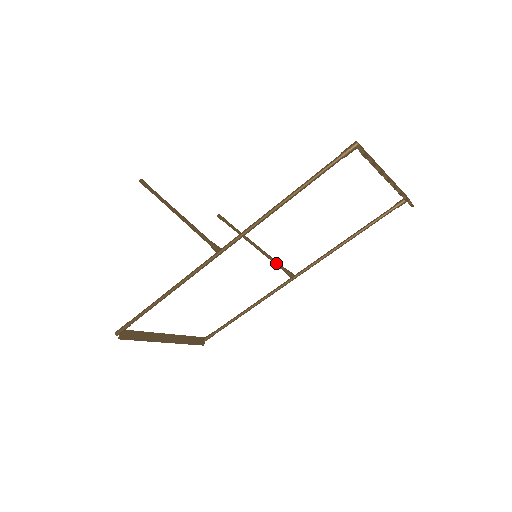
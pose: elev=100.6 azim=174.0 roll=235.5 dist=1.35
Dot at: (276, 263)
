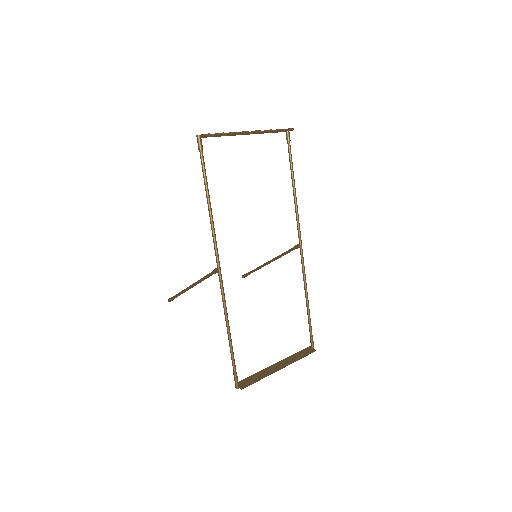
Dot at: (286, 252)
